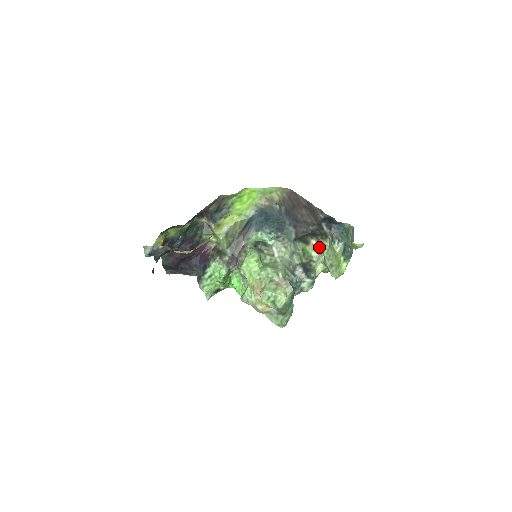
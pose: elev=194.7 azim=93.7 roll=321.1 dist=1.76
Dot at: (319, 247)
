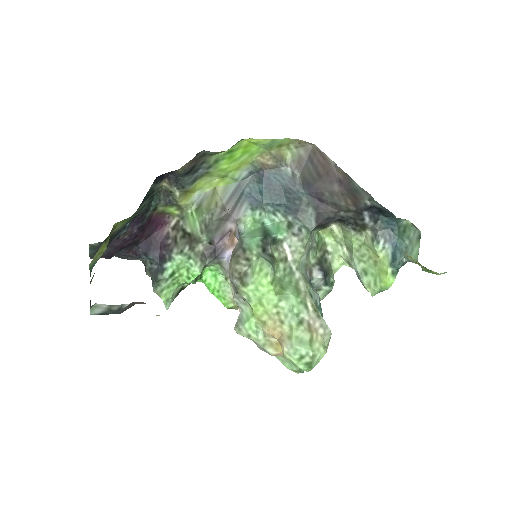
Dot at: (341, 235)
